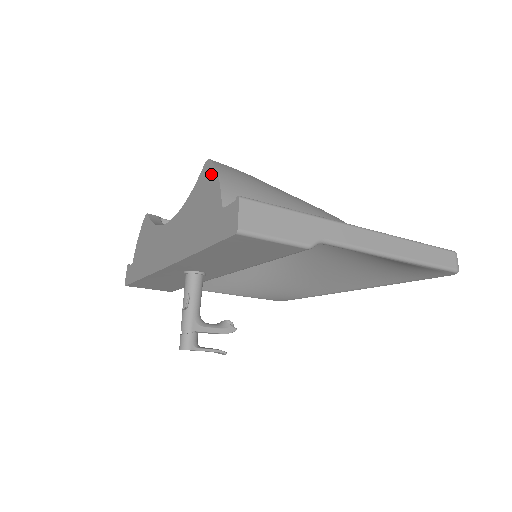
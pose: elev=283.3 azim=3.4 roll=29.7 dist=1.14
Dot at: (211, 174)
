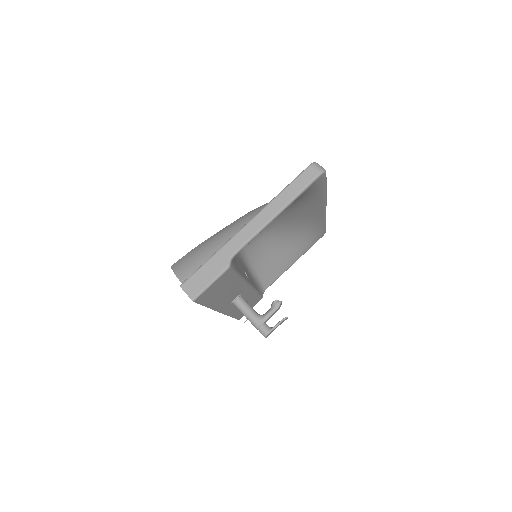
Dot at: occluded
